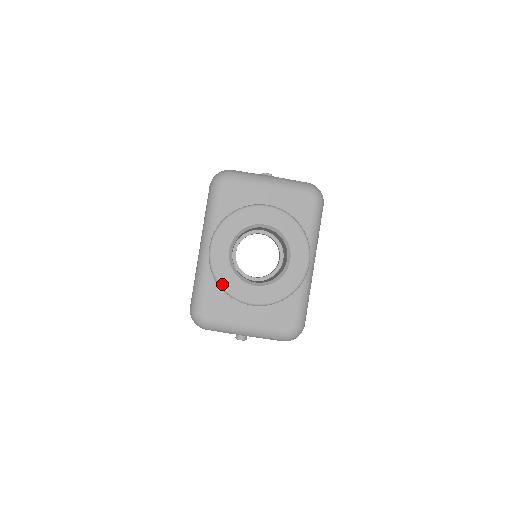
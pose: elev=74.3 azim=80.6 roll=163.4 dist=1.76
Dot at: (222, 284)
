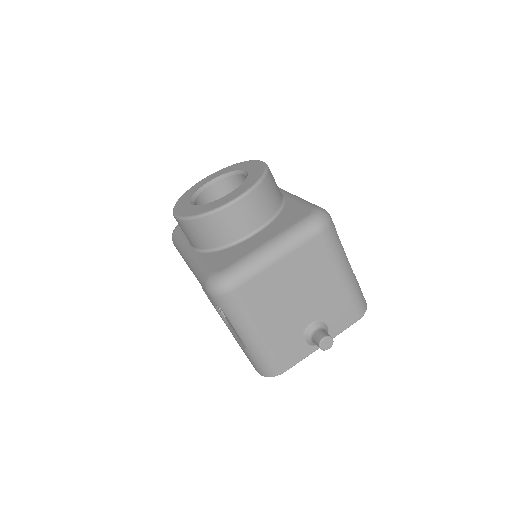
Dot at: (199, 214)
